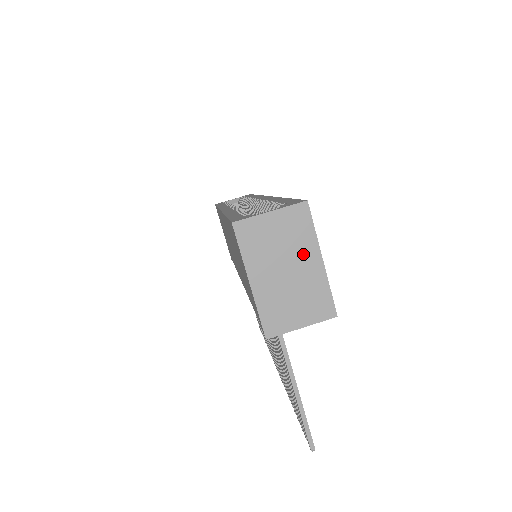
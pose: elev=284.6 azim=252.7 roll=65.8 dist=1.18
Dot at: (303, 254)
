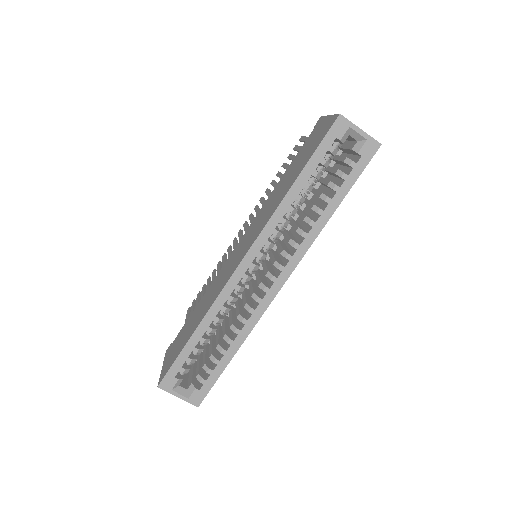
Dot at: occluded
